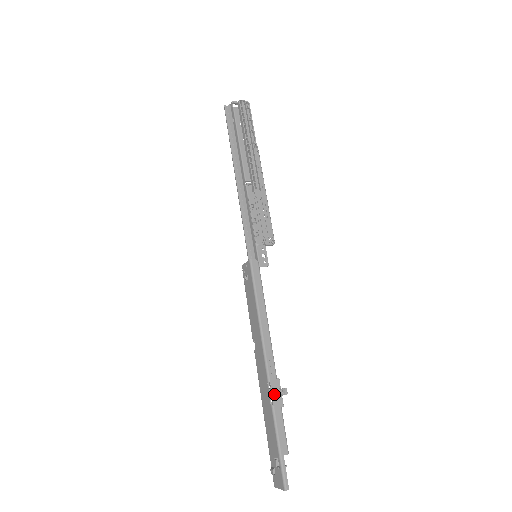
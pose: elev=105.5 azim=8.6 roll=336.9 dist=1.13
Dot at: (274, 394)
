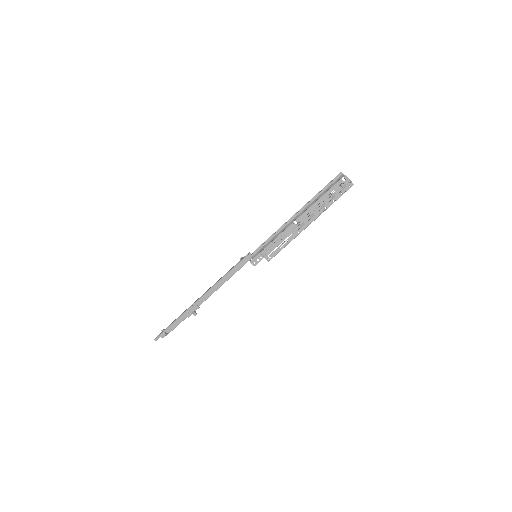
Dot at: (190, 309)
